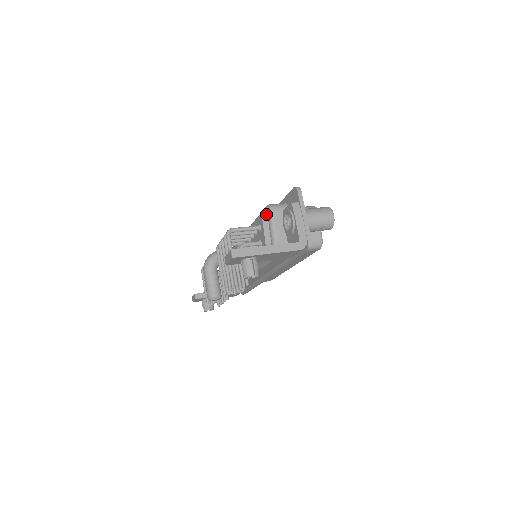
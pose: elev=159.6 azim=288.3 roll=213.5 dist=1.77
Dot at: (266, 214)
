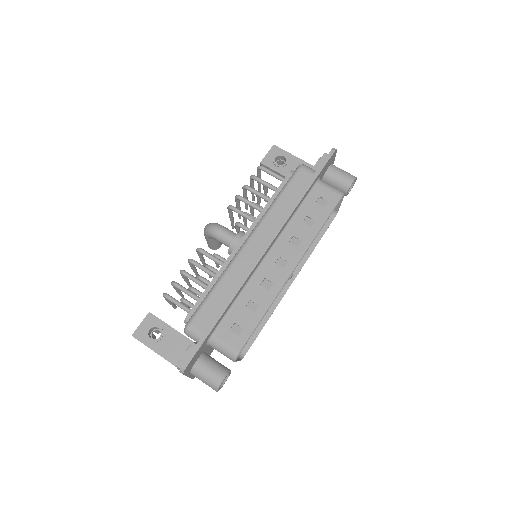
Dot at: occluded
